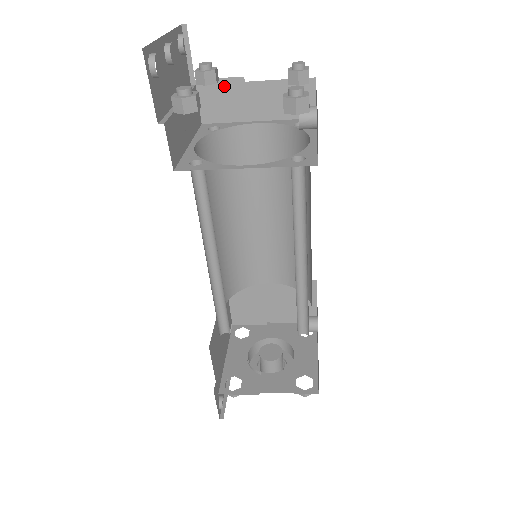
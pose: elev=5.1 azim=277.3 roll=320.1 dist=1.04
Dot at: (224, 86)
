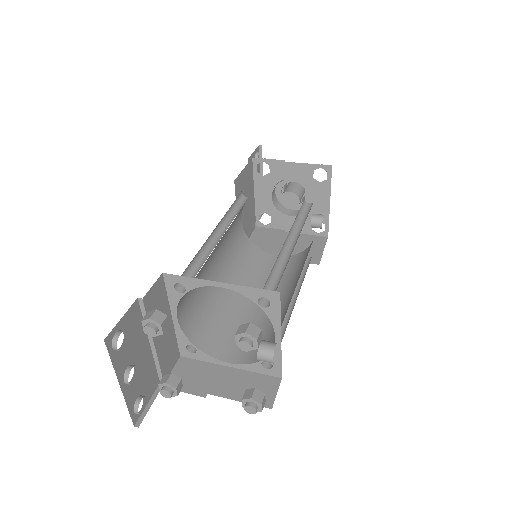
Dot at: occluded
